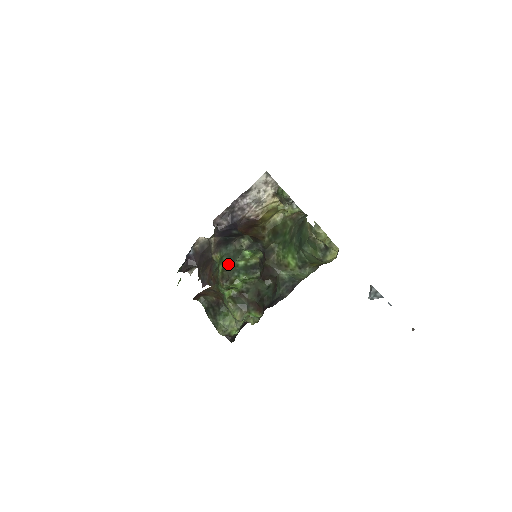
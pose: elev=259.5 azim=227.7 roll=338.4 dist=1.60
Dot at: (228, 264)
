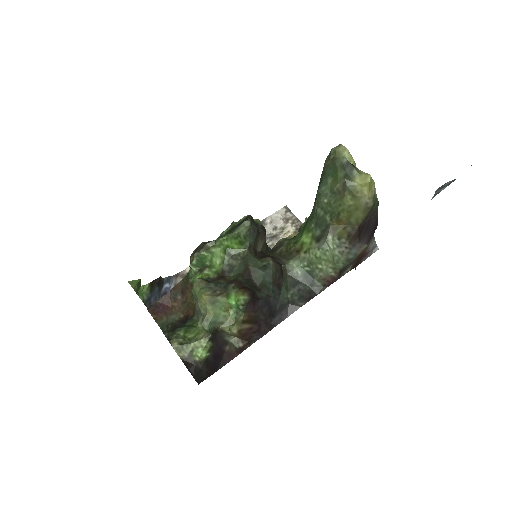
Dot at: occluded
